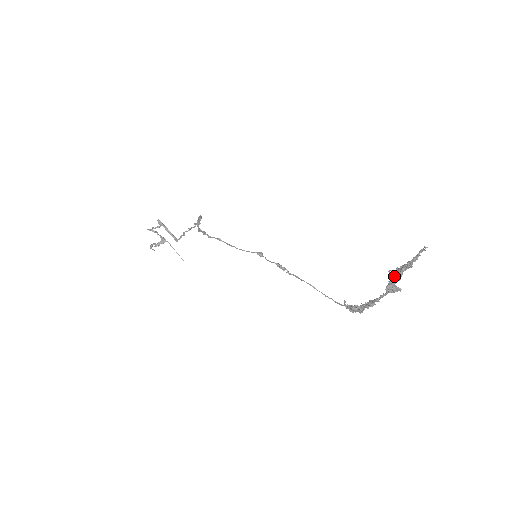
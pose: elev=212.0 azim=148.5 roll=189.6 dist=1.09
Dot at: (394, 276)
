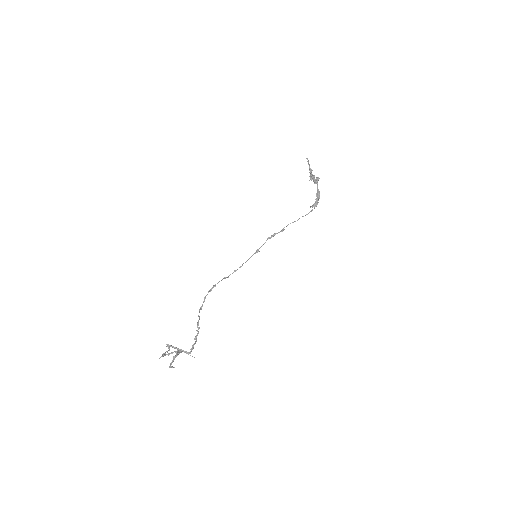
Dot at: (311, 177)
